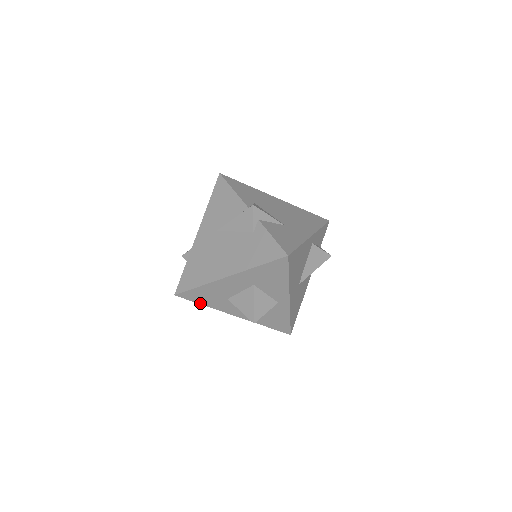
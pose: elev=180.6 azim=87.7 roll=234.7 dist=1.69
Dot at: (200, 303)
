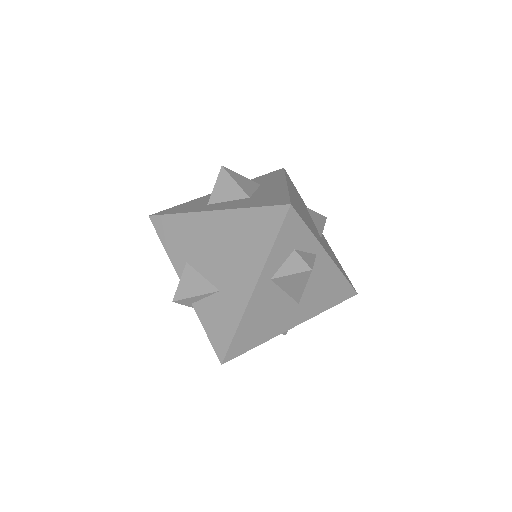
Dot at: occluded
